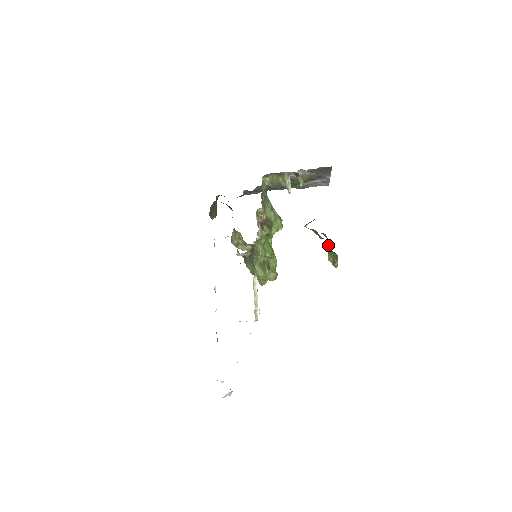
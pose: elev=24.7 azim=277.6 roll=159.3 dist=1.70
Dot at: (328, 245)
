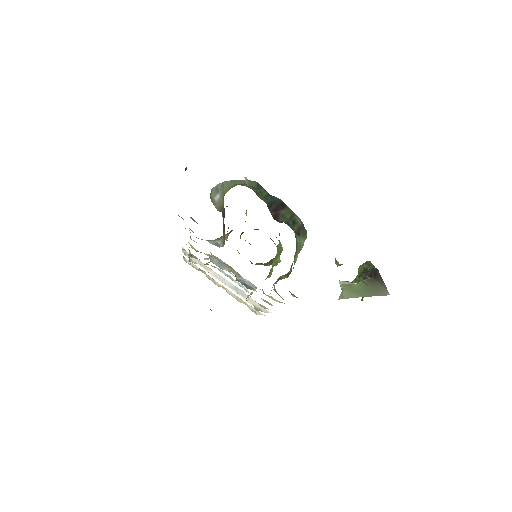
Dot at: occluded
